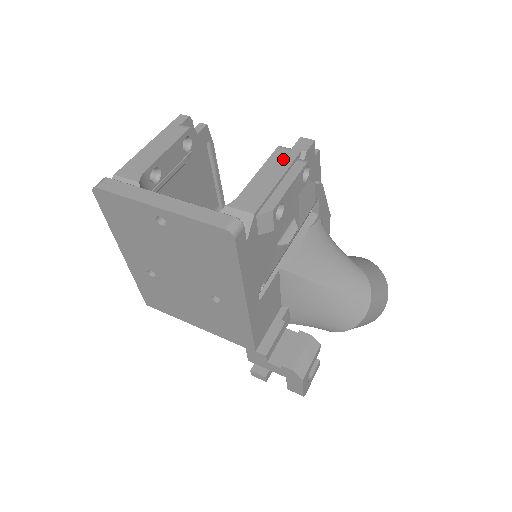
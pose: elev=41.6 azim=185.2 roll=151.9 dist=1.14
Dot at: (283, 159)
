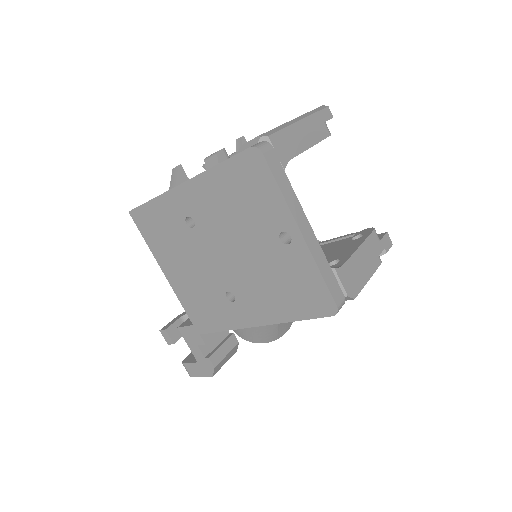
Dot at: (374, 248)
